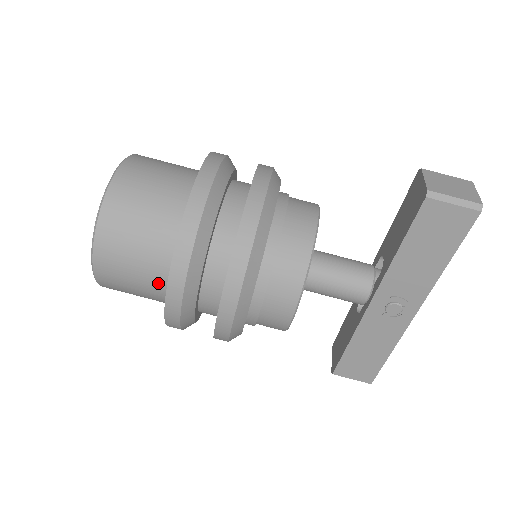
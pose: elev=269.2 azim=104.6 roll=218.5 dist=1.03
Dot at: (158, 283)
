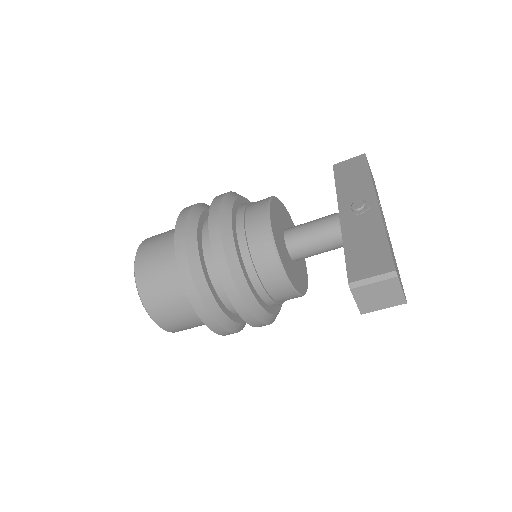
Dot at: occluded
